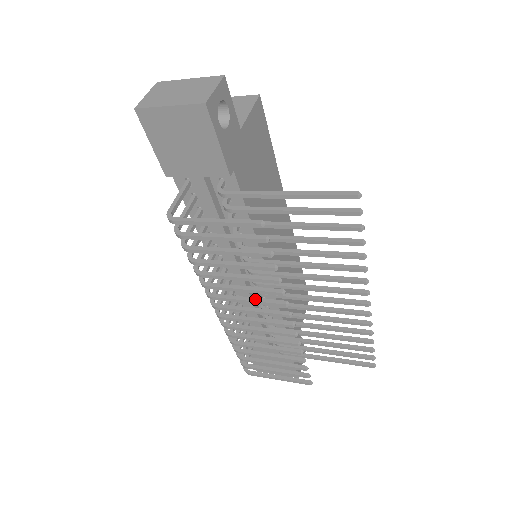
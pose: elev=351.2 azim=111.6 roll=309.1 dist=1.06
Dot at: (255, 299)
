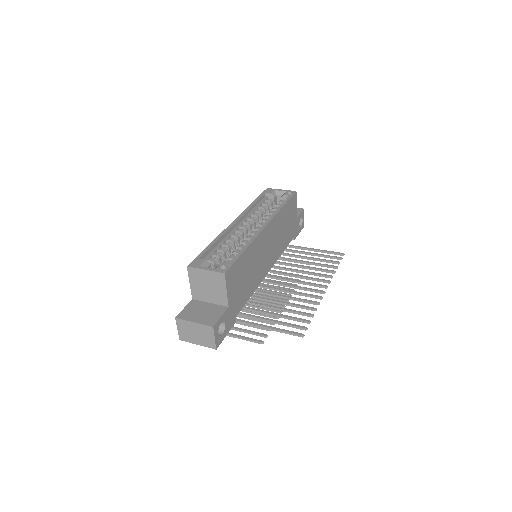
Dot at: (268, 304)
